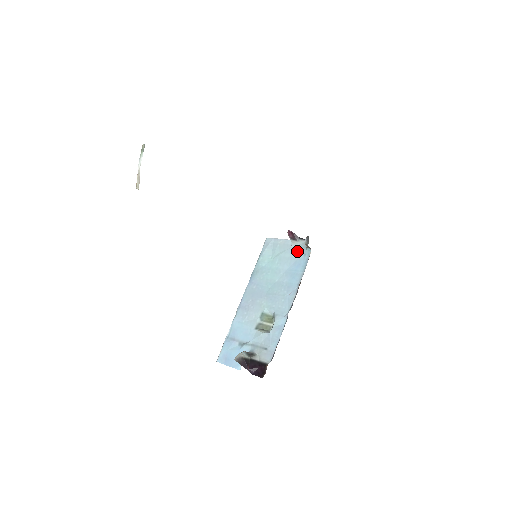
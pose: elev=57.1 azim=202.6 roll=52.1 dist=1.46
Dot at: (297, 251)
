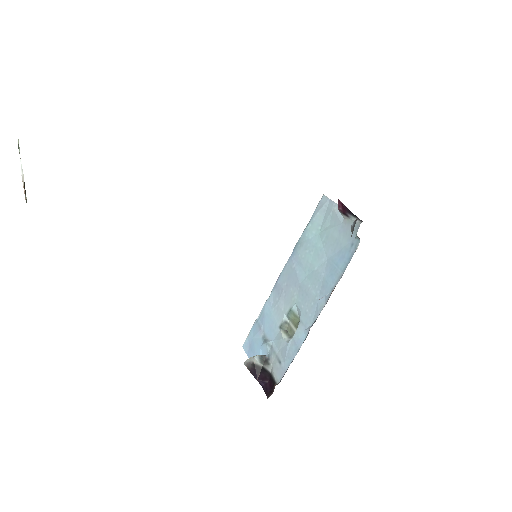
Dot at: (346, 234)
